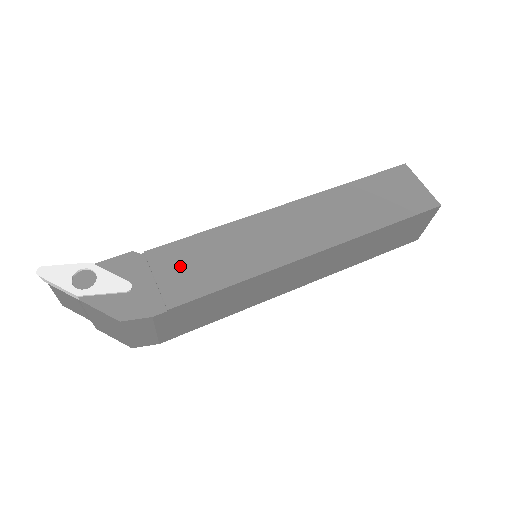
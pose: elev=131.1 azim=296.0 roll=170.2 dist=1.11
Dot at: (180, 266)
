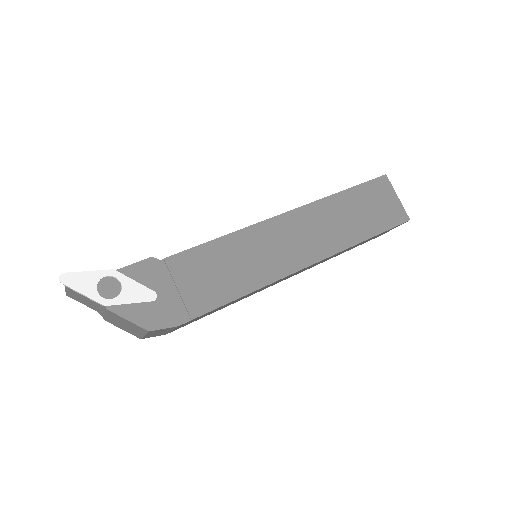
Dot at: (199, 275)
